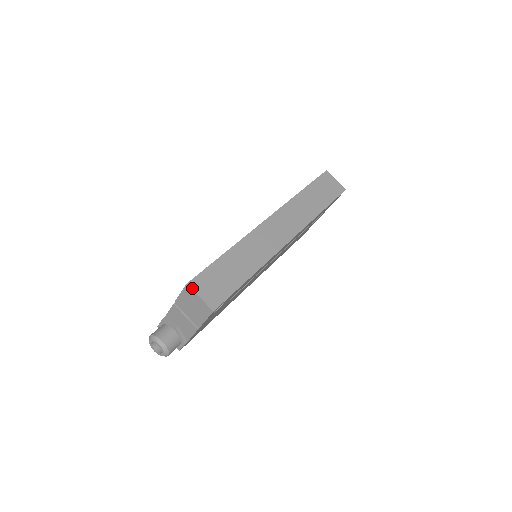
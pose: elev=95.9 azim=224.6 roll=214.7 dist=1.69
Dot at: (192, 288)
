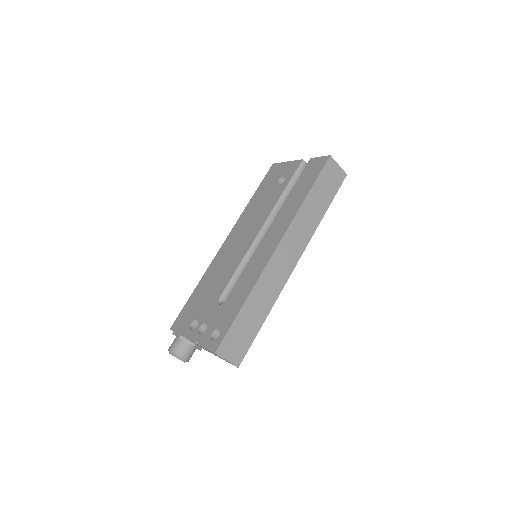
Dot at: (220, 355)
